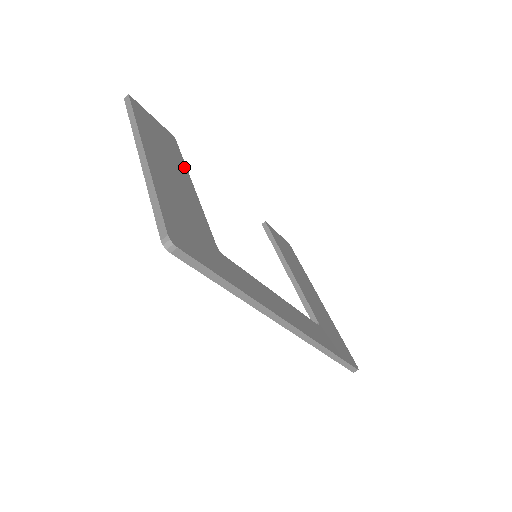
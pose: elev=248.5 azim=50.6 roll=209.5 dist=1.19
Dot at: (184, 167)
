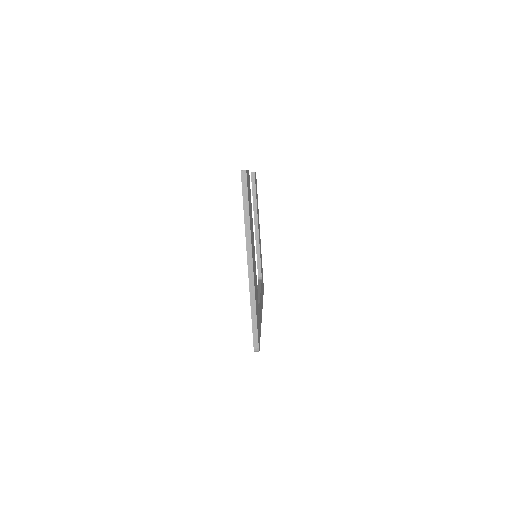
Dot at: occluded
